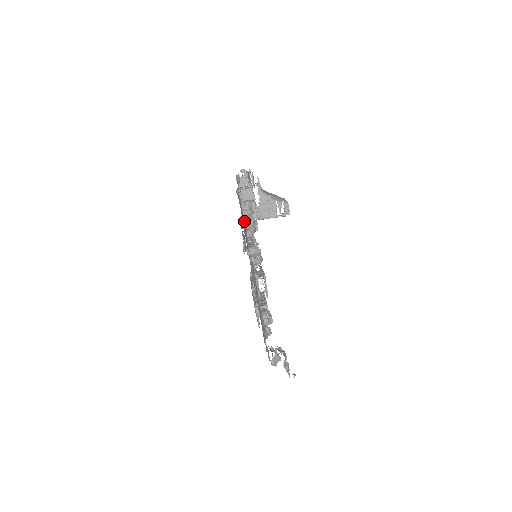
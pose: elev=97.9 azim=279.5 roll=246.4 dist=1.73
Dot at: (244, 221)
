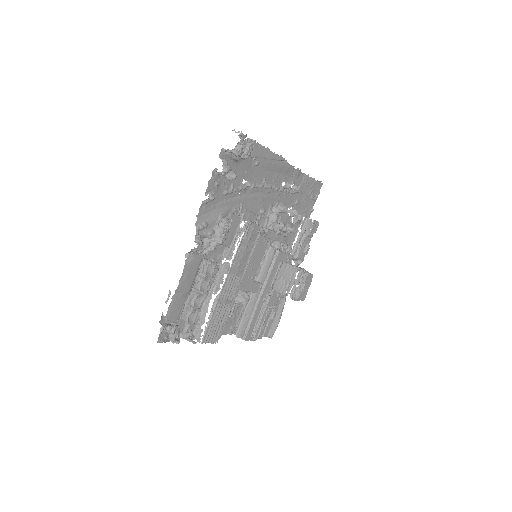
Dot at: (286, 223)
